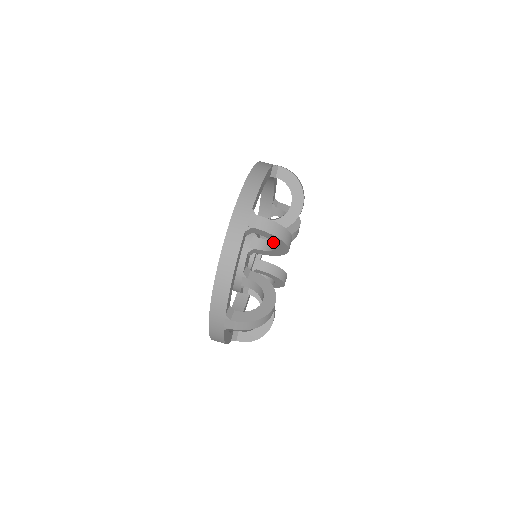
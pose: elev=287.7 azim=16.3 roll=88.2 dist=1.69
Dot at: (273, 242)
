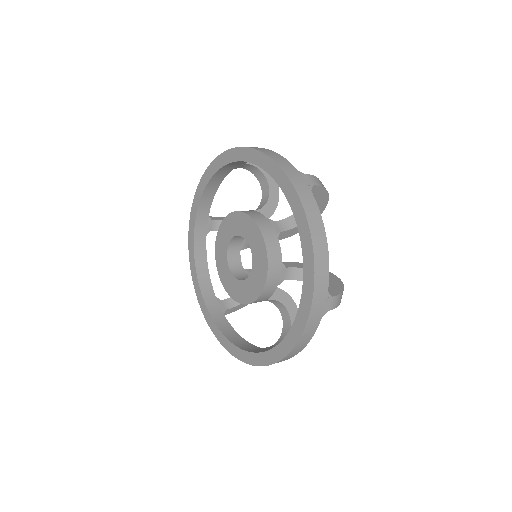
Dot at: occluded
